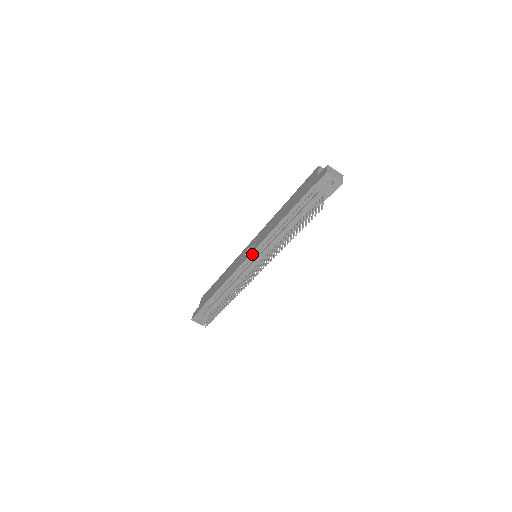
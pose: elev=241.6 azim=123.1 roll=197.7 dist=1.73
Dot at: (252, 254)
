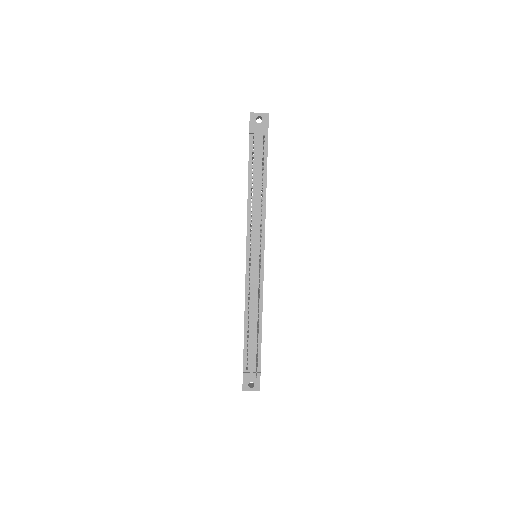
Dot at: (247, 248)
